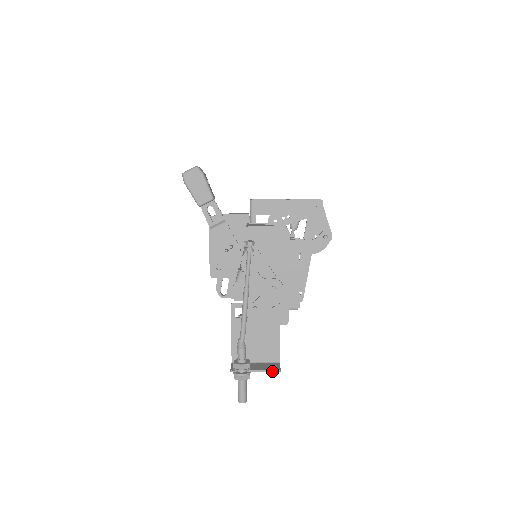
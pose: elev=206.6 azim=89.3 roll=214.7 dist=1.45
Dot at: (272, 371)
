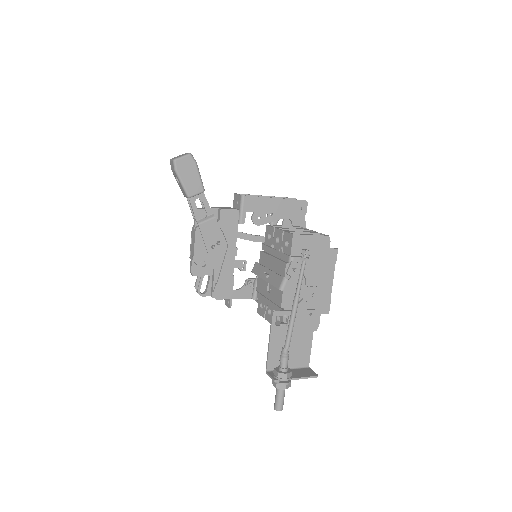
Dot at: (311, 377)
